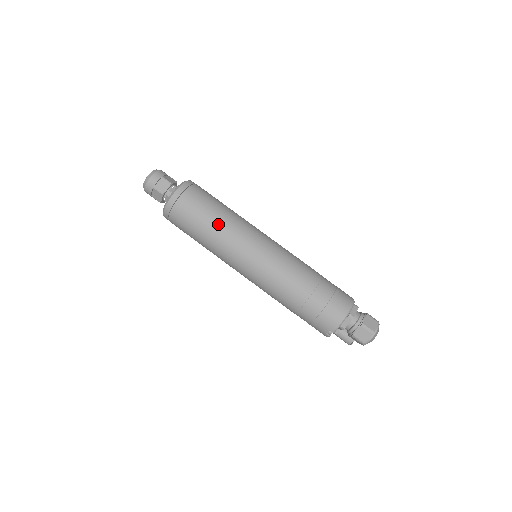
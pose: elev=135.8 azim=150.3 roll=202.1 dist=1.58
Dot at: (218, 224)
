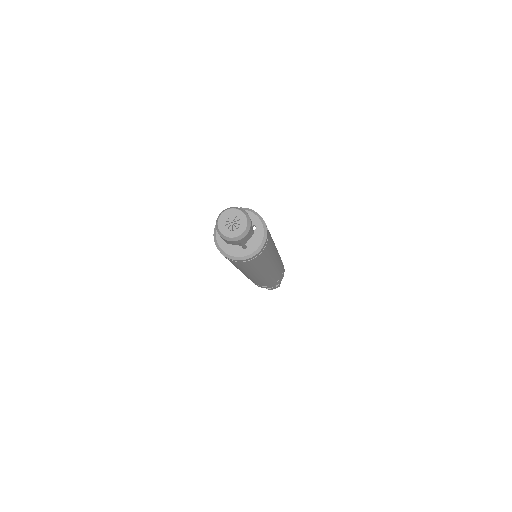
Dot at: (245, 270)
